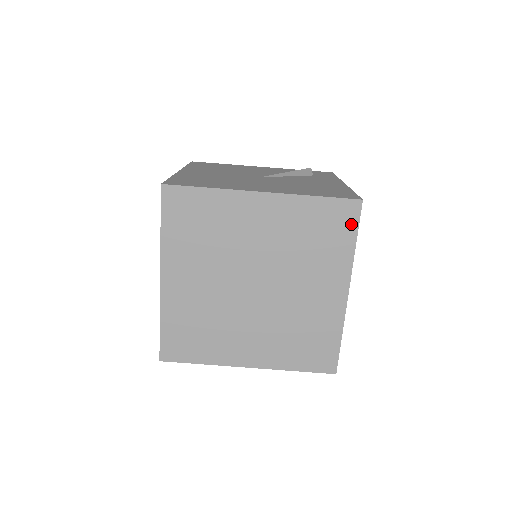
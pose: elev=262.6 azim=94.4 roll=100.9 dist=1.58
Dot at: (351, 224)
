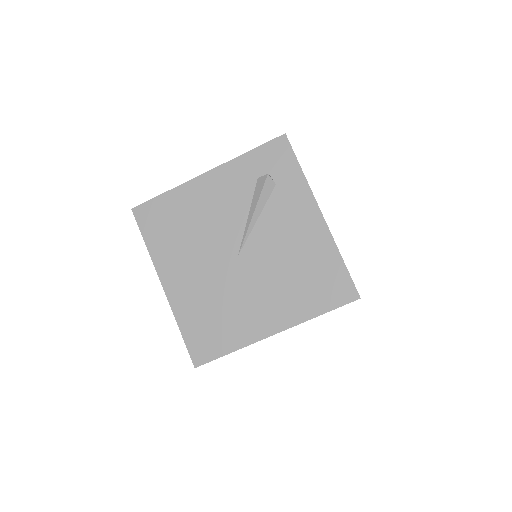
Dot at: occluded
